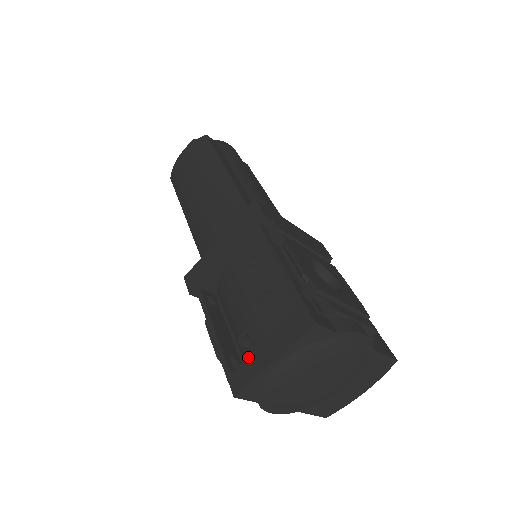
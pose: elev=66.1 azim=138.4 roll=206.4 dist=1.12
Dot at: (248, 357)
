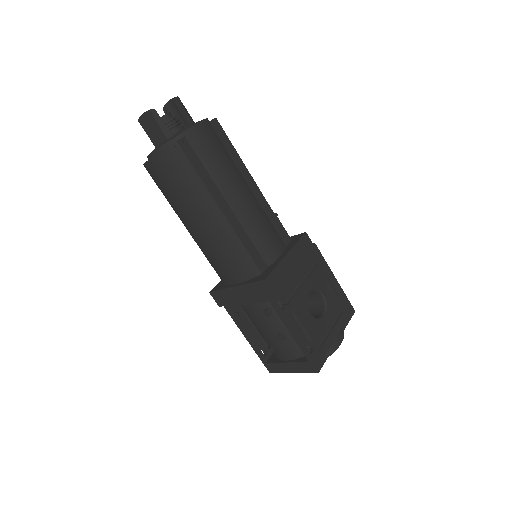
Dot at: (276, 363)
